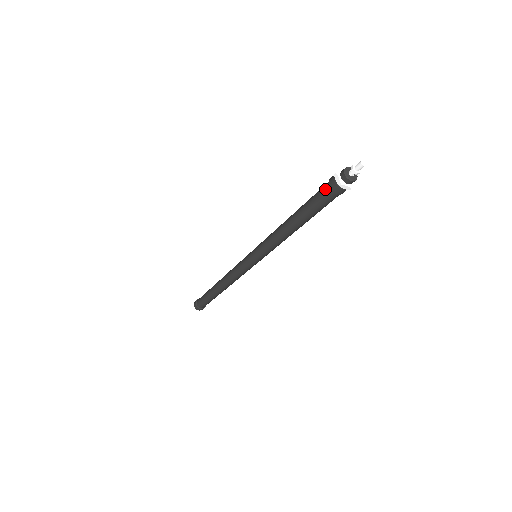
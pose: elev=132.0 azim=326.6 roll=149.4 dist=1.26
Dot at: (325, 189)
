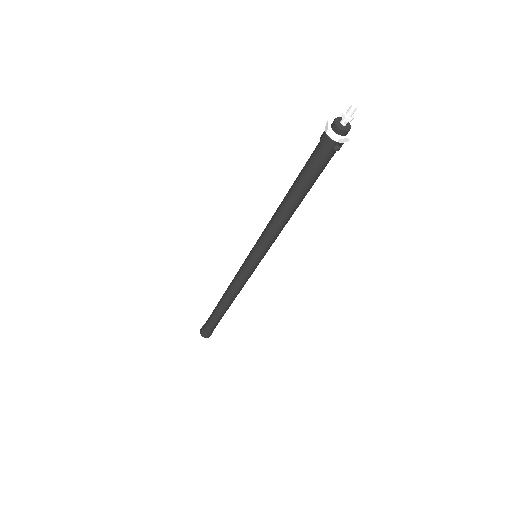
Dot at: (317, 145)
